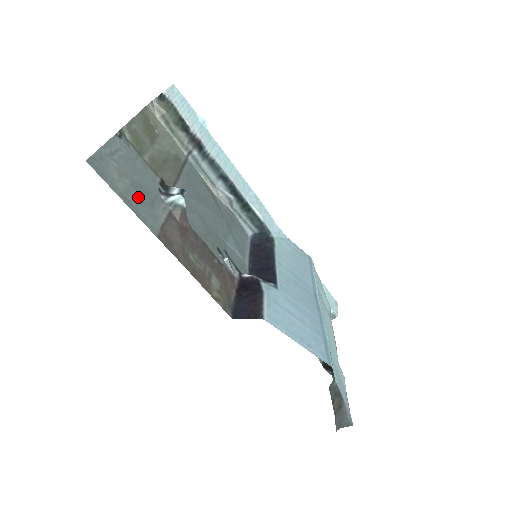
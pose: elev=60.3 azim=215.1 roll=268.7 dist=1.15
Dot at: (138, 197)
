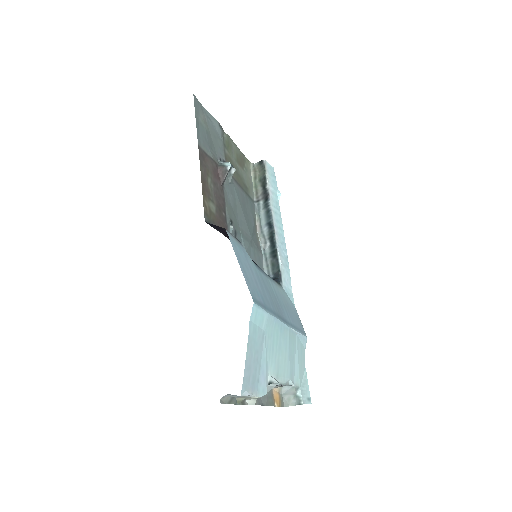
Dot at: (205, 134)
